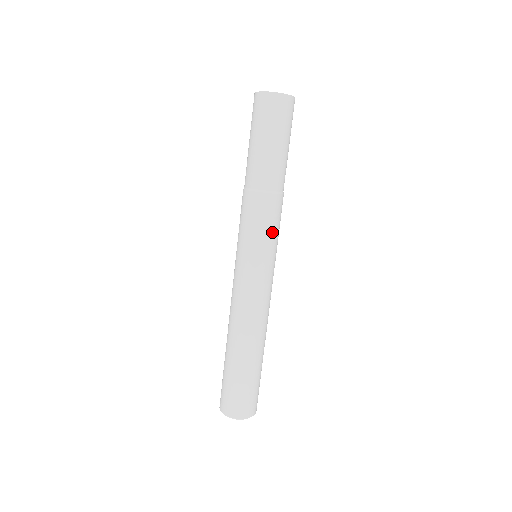
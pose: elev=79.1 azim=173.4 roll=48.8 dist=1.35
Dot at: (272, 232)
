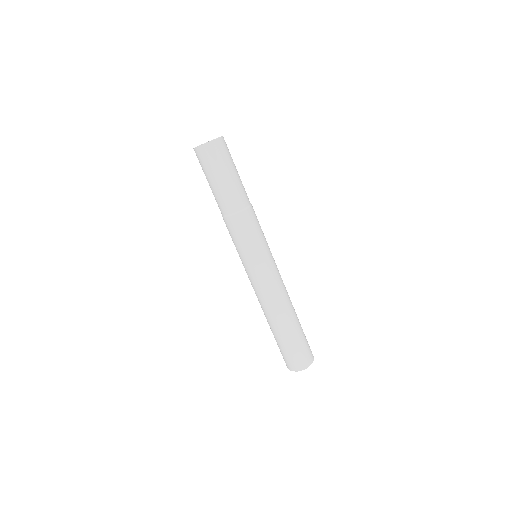
Dot at: (261, 234)
